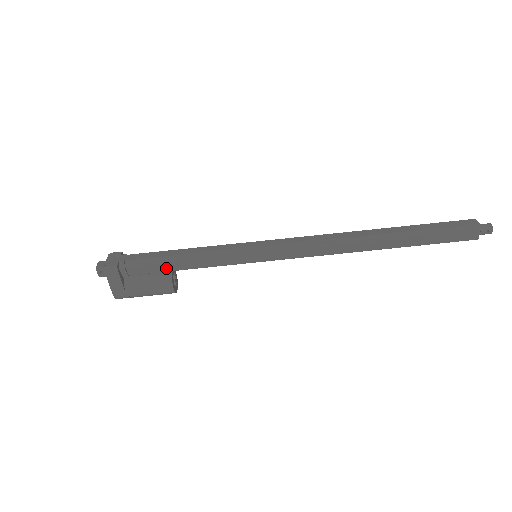
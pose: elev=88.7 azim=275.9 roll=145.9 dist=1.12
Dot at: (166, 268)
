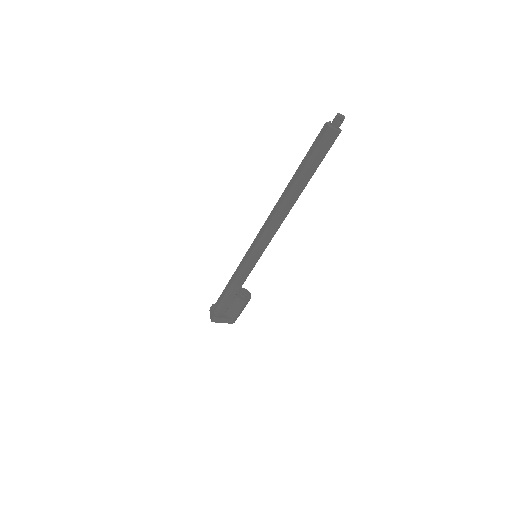
Dot at: (232, 298)
